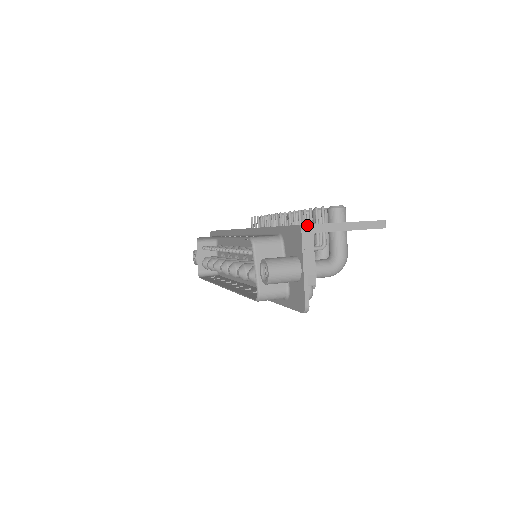
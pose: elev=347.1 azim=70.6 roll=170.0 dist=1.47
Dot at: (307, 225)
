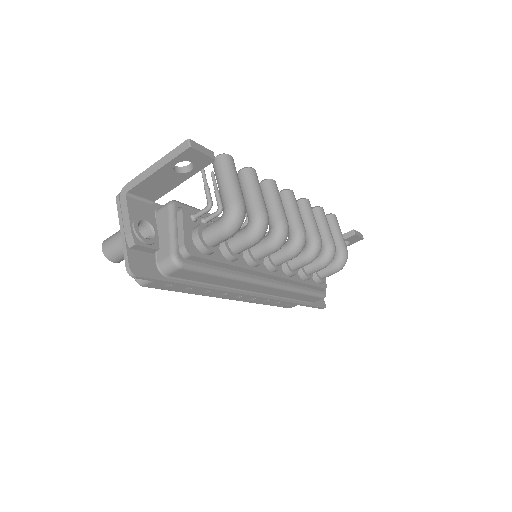
Dot at: occluded
